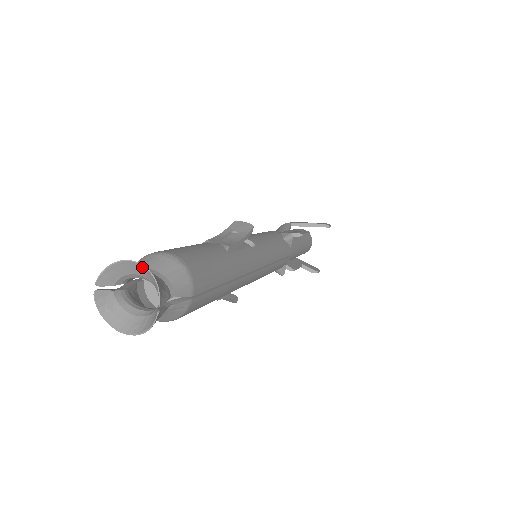
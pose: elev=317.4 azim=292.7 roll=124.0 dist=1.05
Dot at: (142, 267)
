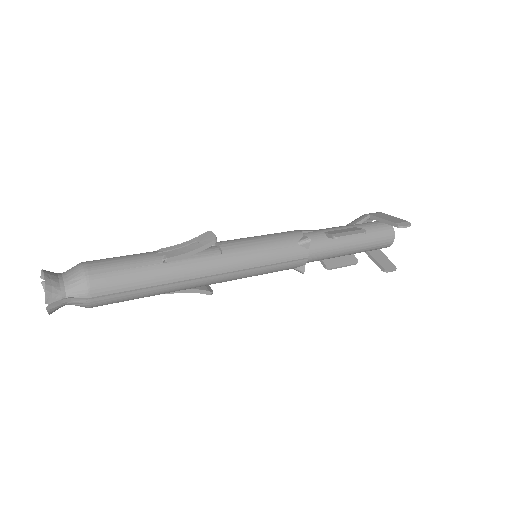
Dot at: (46, 277)
